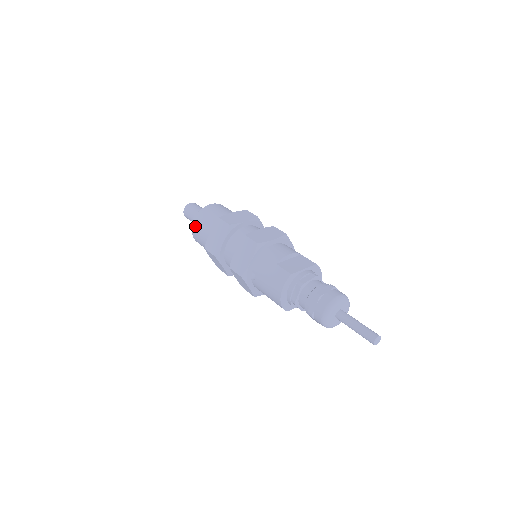
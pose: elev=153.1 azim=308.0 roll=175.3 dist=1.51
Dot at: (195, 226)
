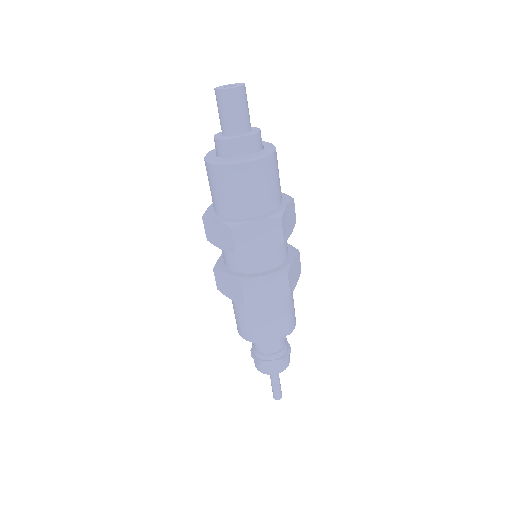
Dot at: (208, 171)
